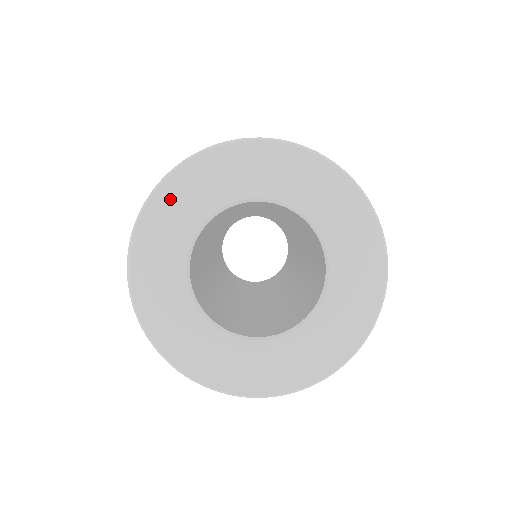
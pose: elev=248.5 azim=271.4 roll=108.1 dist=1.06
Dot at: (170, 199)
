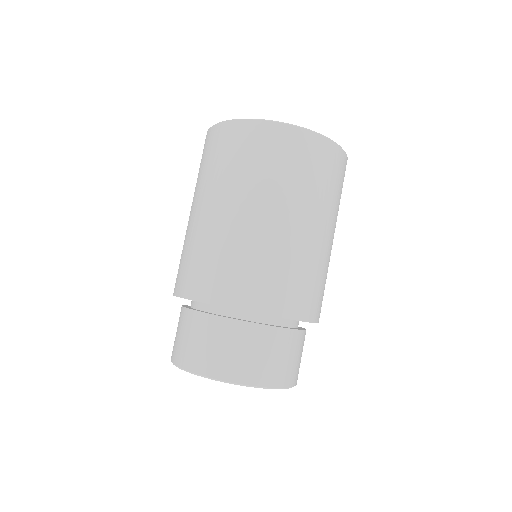
Dot at: occluded
